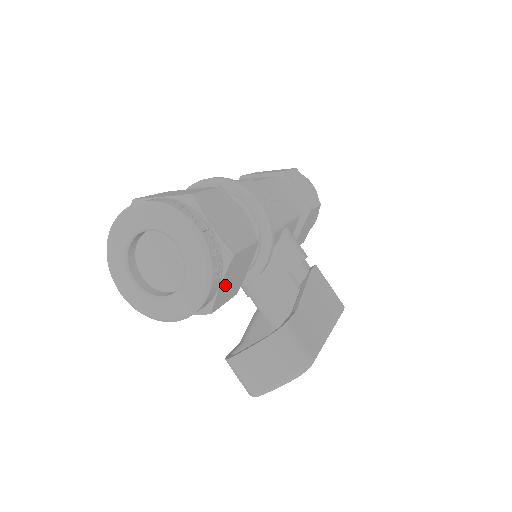
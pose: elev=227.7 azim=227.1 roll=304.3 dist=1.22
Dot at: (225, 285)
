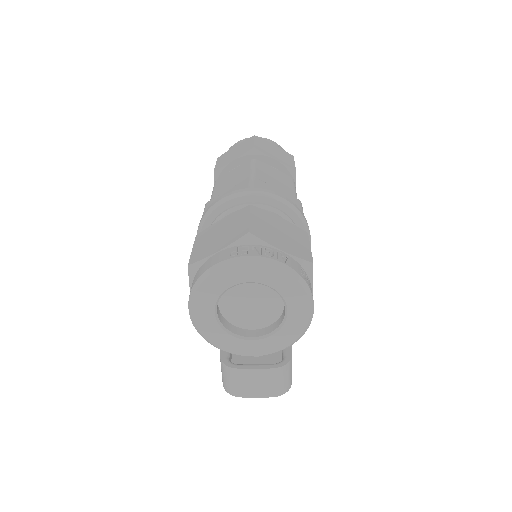
Dot at: occluded
